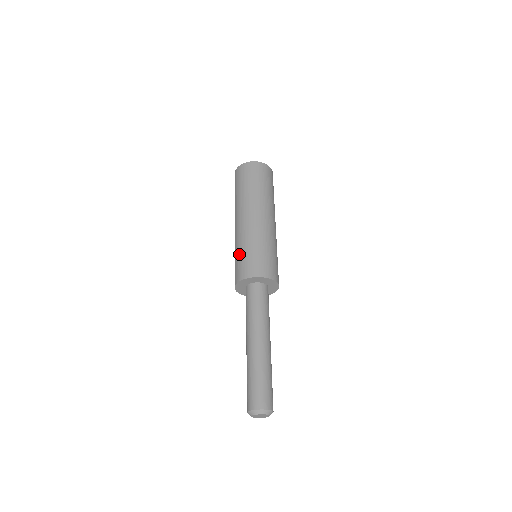
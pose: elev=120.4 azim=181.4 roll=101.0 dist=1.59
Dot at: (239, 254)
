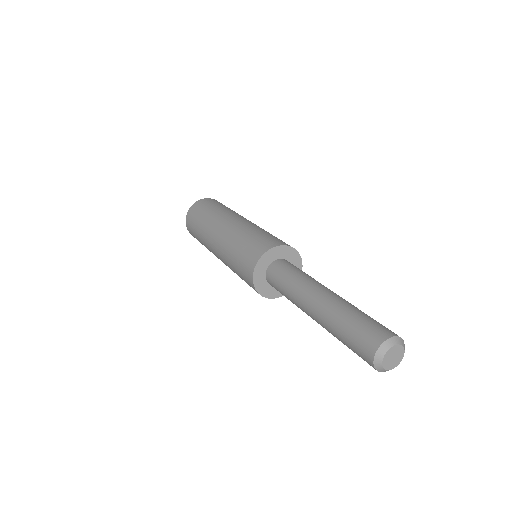
Dot at: (258, 233)
